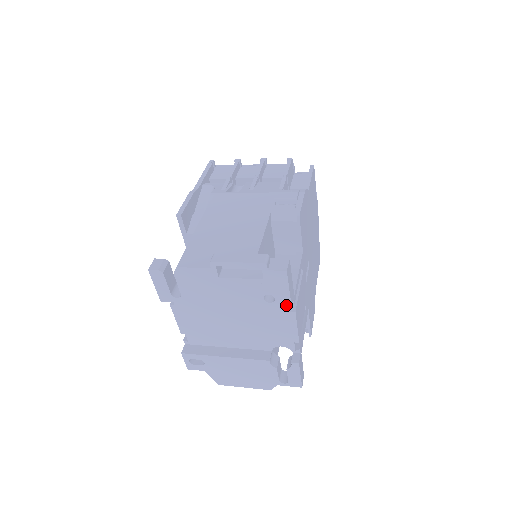
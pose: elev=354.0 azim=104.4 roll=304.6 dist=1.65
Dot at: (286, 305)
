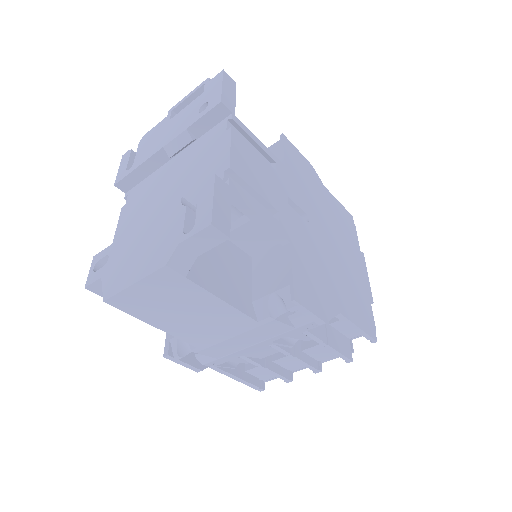
Dot at: (217, 102)
